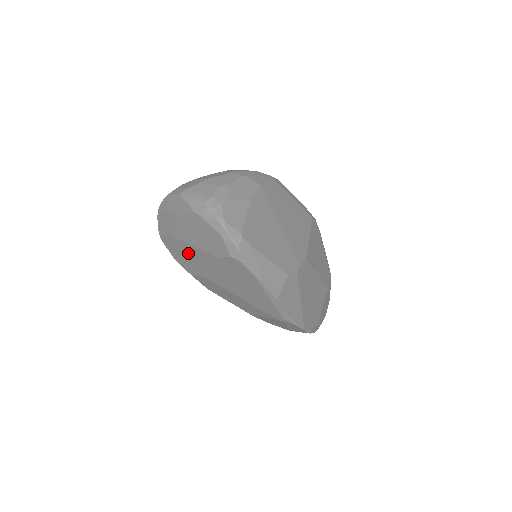
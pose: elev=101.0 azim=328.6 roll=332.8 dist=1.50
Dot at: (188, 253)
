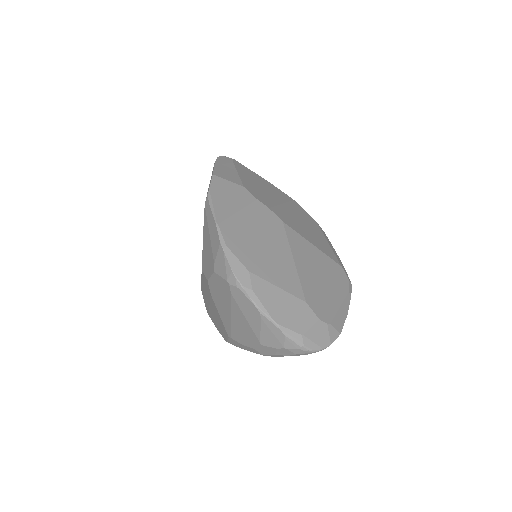
Dot at: occluded
